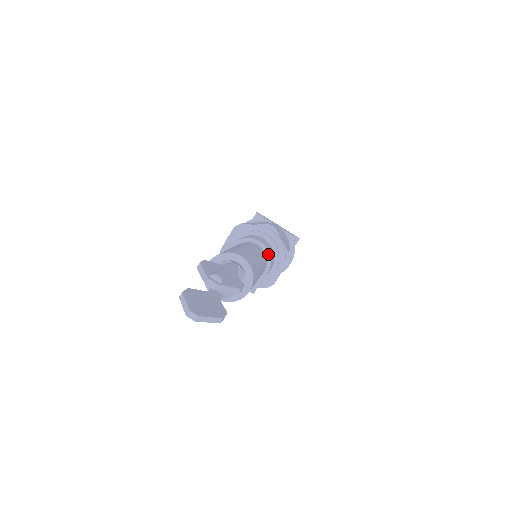
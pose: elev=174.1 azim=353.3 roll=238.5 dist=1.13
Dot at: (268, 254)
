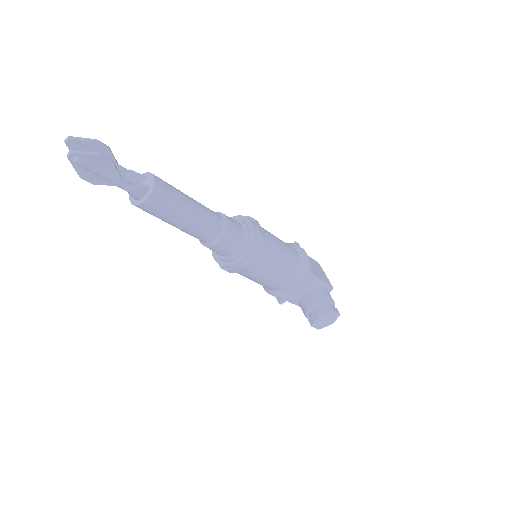
Dot at: occluded
